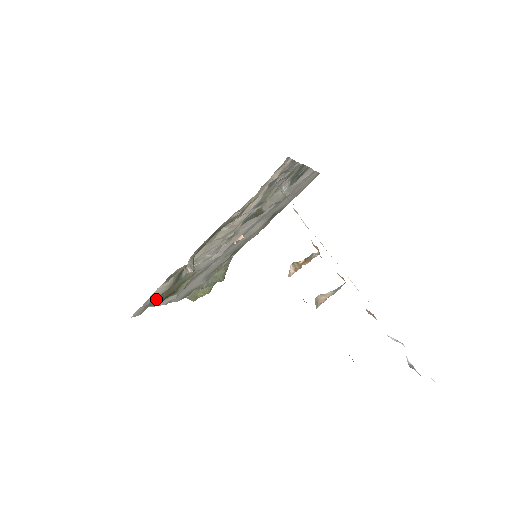
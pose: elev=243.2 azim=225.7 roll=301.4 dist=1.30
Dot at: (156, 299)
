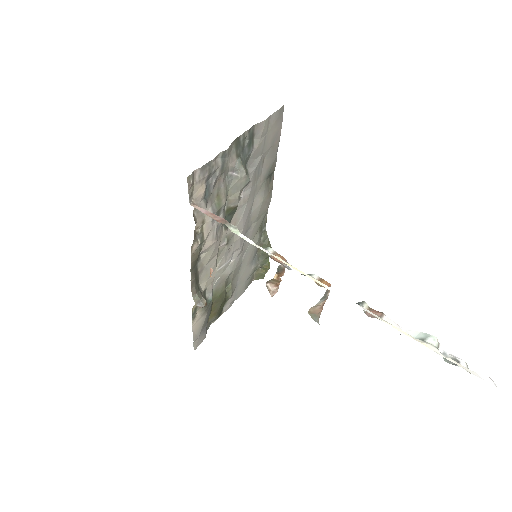
Dot at: (206, 323)
